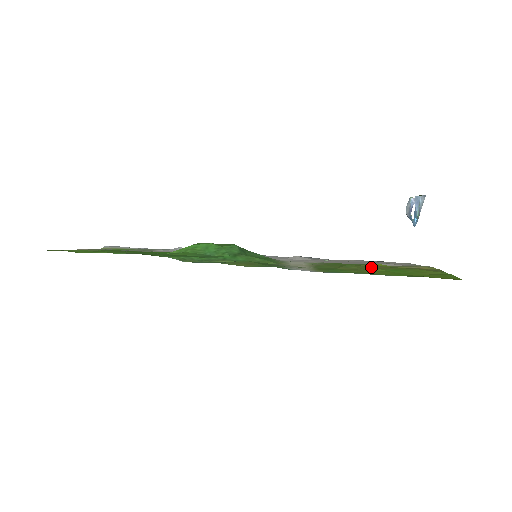
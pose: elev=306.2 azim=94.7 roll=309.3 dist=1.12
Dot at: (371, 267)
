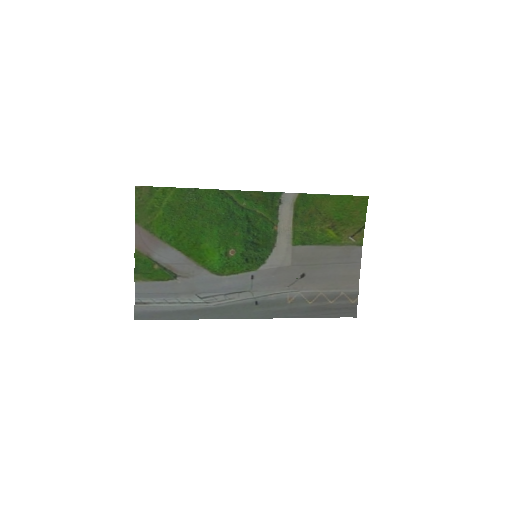
Dot at: (325, 218)
